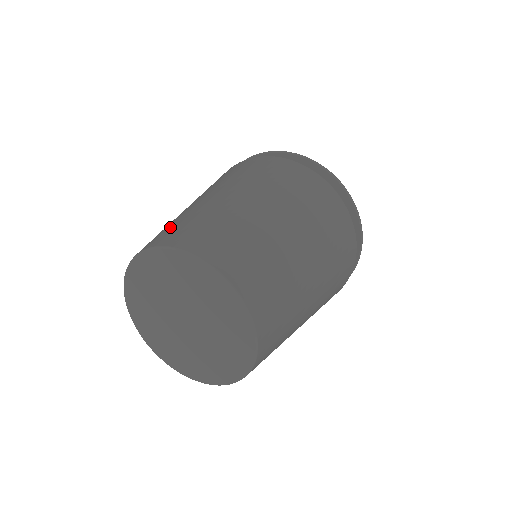
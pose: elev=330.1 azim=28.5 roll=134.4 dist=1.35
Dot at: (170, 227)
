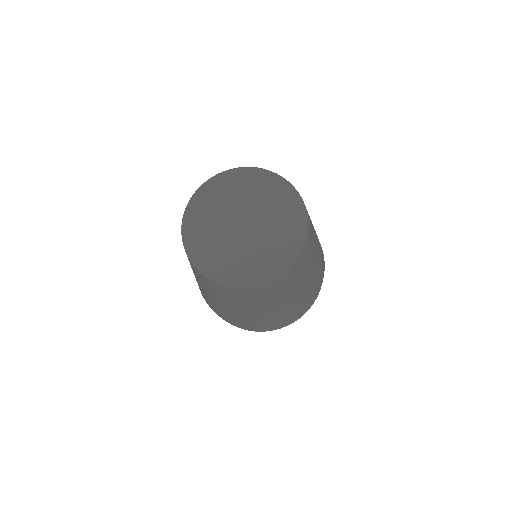
Dot at: occluded
